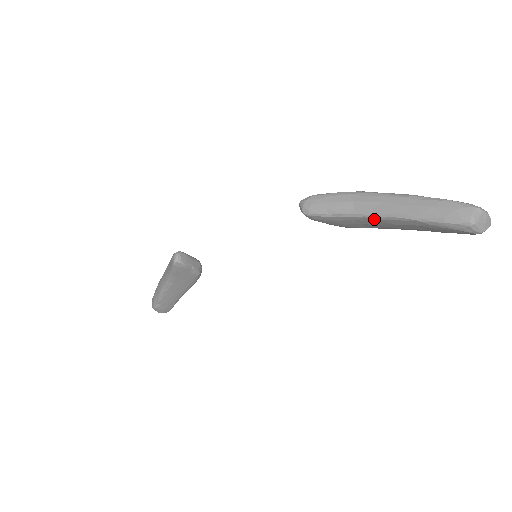
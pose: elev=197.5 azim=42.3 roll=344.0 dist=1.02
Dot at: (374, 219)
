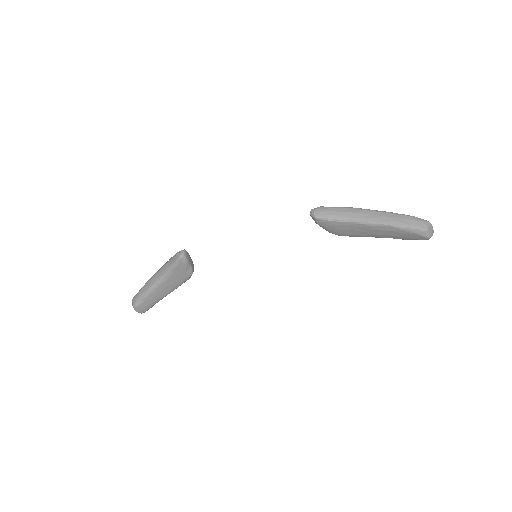
Dot at: (363, 225)
